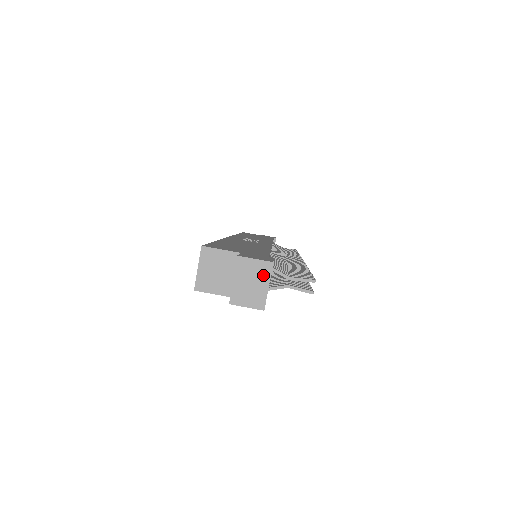
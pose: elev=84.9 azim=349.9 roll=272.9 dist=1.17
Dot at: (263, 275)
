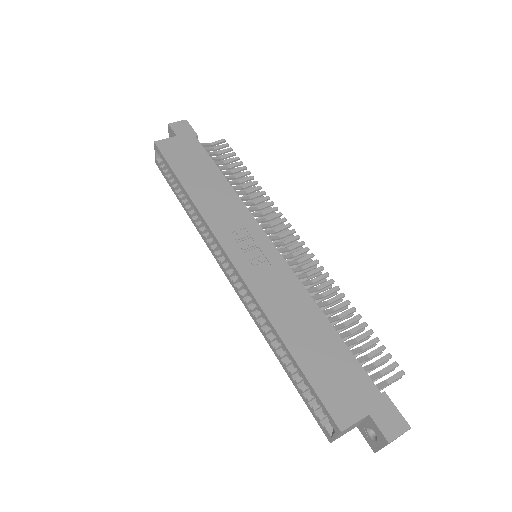
Dot at: occluded
